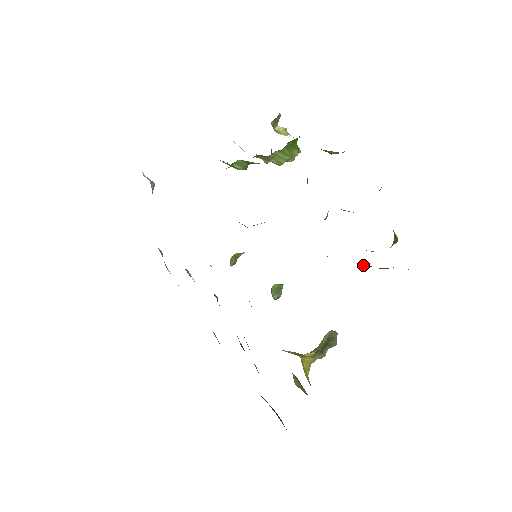
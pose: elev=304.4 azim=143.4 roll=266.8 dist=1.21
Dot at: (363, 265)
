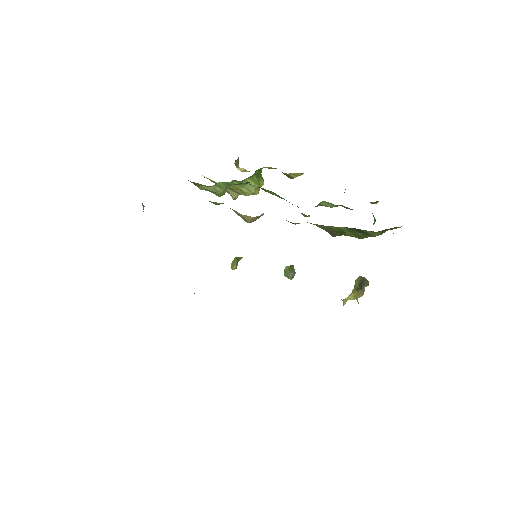
Dot at: (359, 234)
